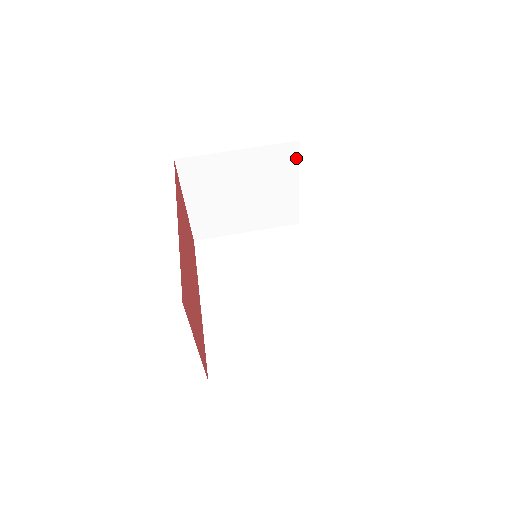
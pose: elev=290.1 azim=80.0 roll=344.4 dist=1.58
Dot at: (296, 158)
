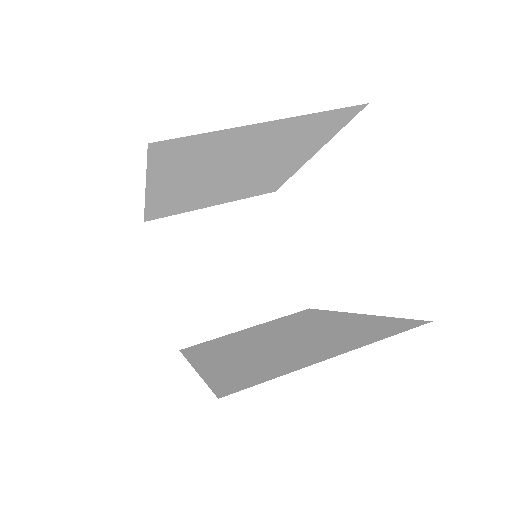
Dot at: (278, 213)
